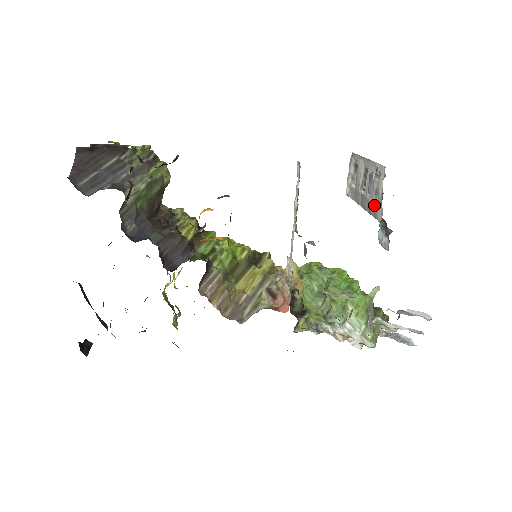
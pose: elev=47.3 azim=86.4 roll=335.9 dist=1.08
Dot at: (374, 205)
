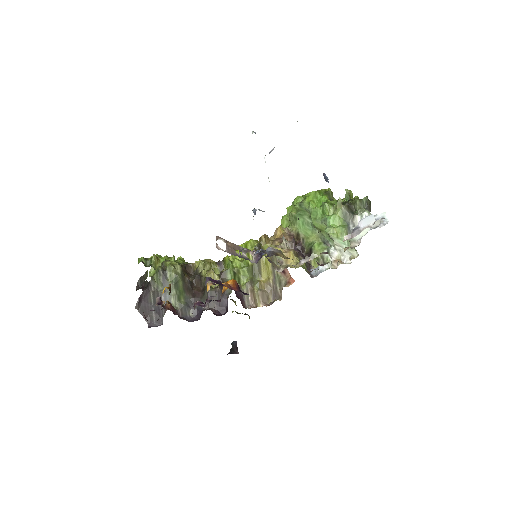
Dot at: occluded
